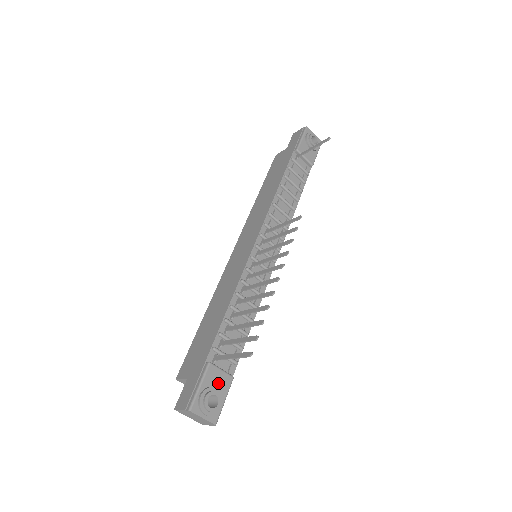
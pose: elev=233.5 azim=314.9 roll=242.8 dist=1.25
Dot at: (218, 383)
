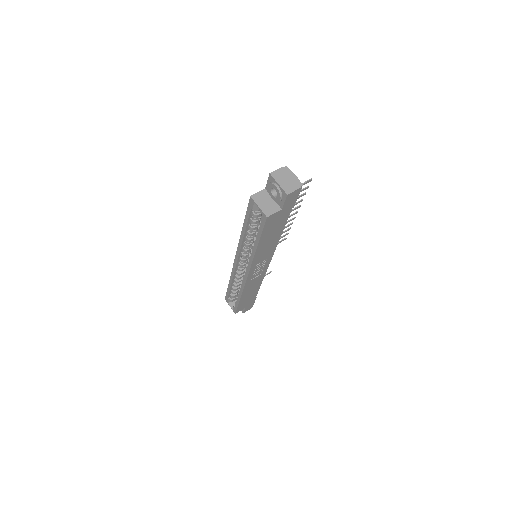
Dot at: occluded
